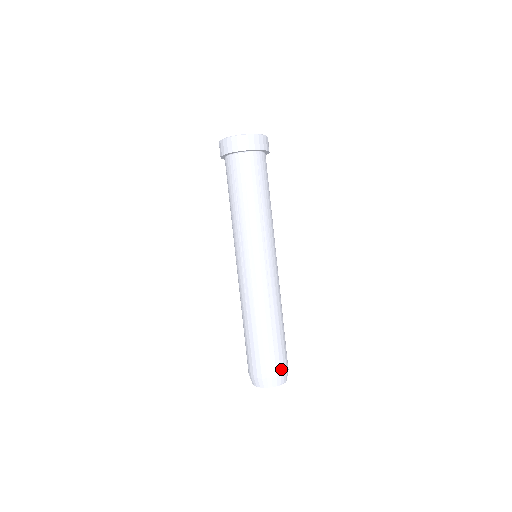
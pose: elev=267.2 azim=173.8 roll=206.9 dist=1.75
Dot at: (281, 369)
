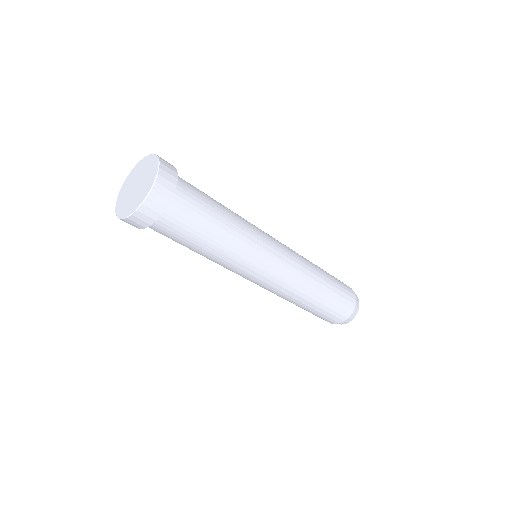
Dot at: (341, 318)
